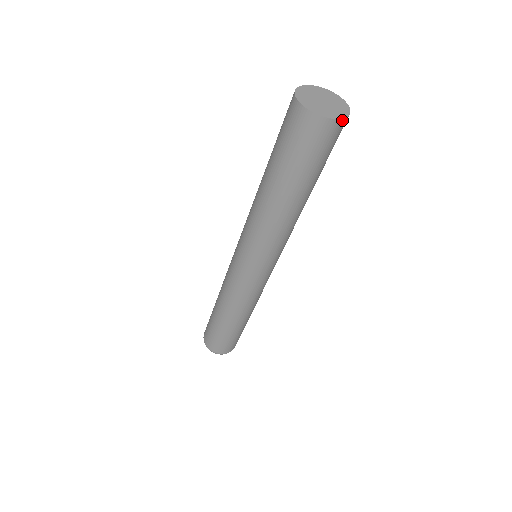
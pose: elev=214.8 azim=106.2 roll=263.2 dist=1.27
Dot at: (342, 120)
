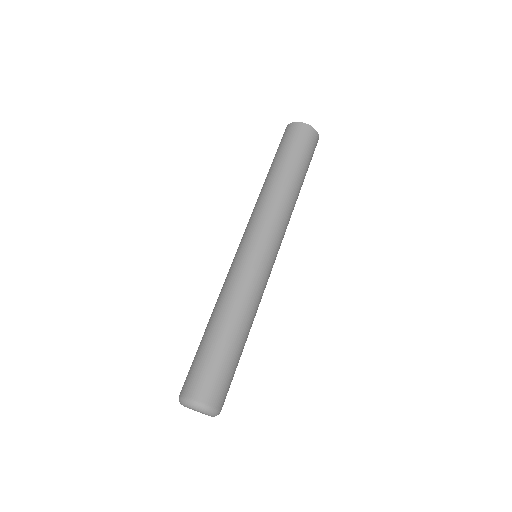
Dot at: (315, 131)
